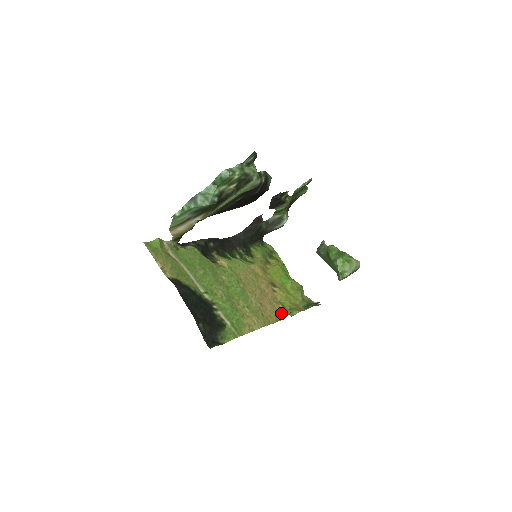
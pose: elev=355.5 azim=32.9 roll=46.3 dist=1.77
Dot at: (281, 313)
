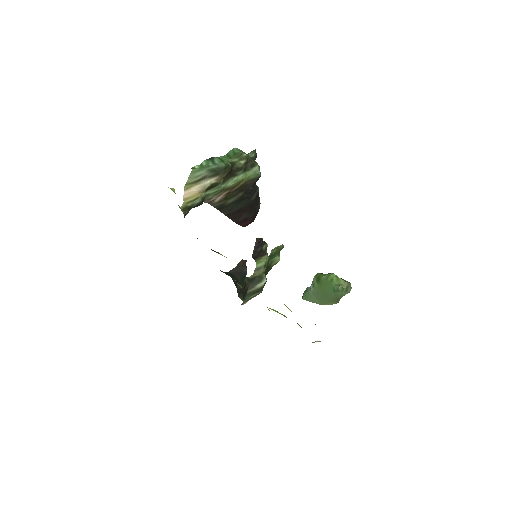
Dot at: occluded
